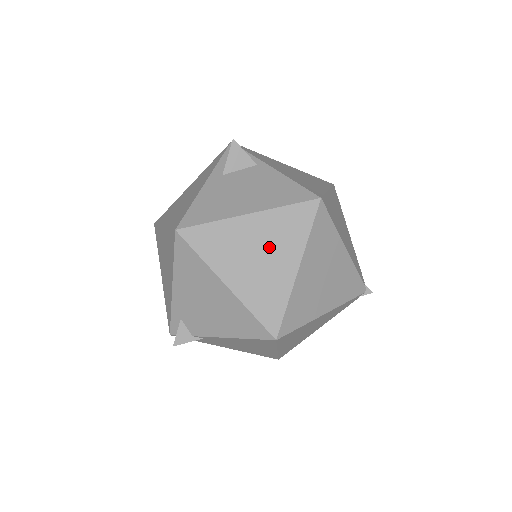
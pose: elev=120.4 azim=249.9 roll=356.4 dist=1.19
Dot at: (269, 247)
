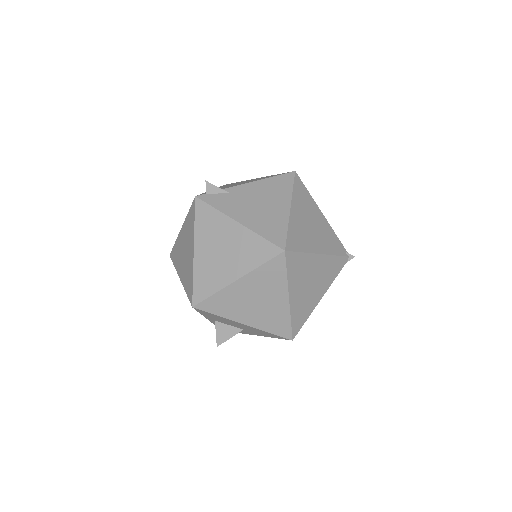
Dot at: occluded
